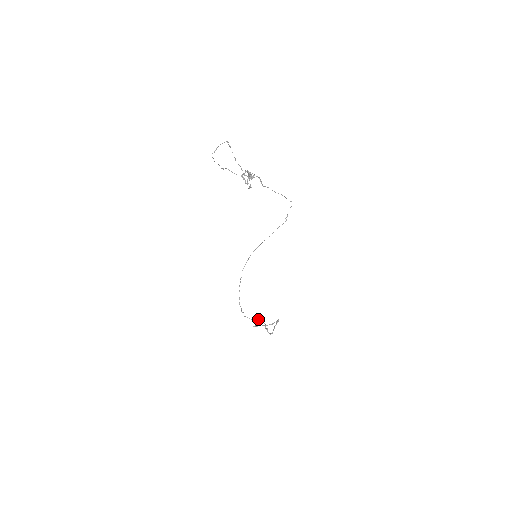
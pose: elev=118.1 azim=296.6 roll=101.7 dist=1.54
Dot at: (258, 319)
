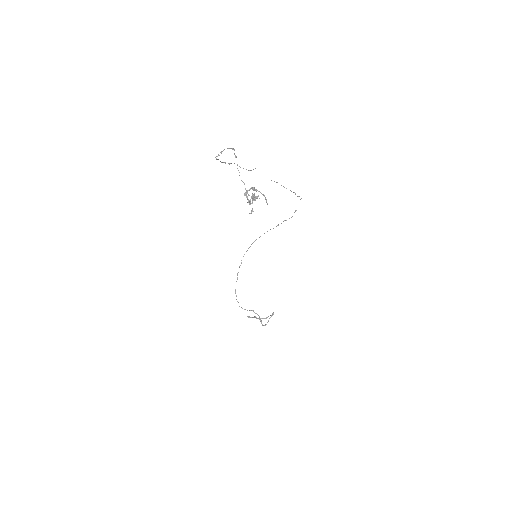
Dot at: (253, 310)
